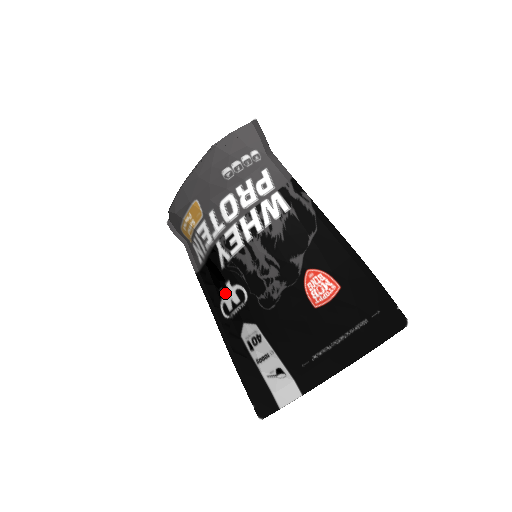
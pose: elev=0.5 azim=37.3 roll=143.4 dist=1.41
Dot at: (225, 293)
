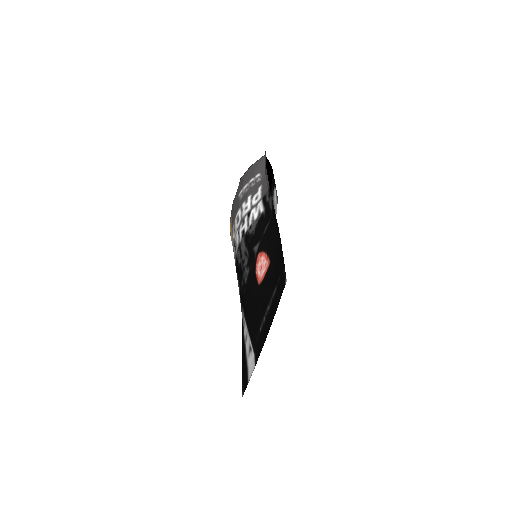
Dot at: occluded
